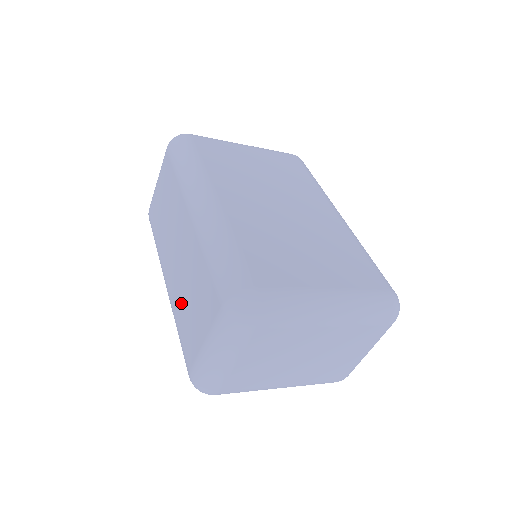
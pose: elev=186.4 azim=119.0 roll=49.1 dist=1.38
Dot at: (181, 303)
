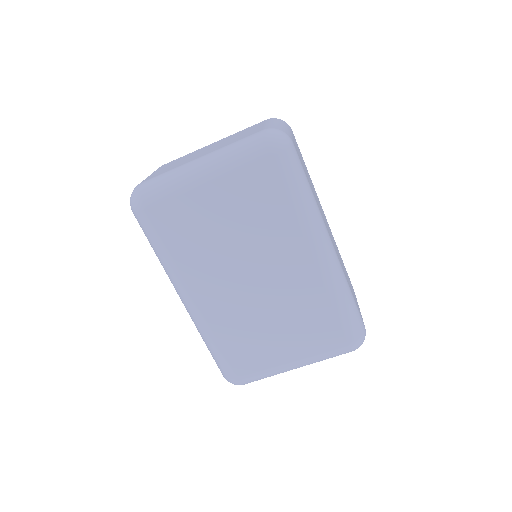
Dot at: occluded
